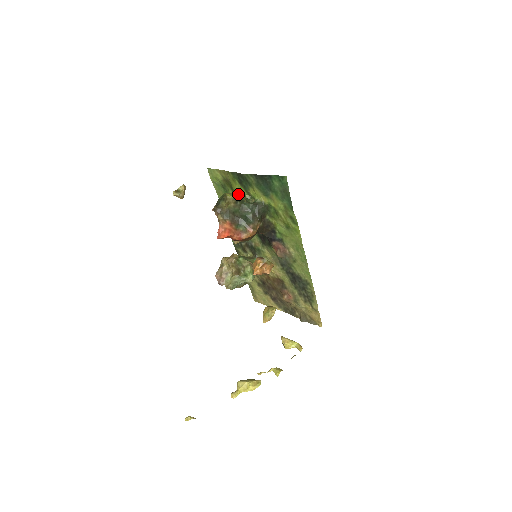
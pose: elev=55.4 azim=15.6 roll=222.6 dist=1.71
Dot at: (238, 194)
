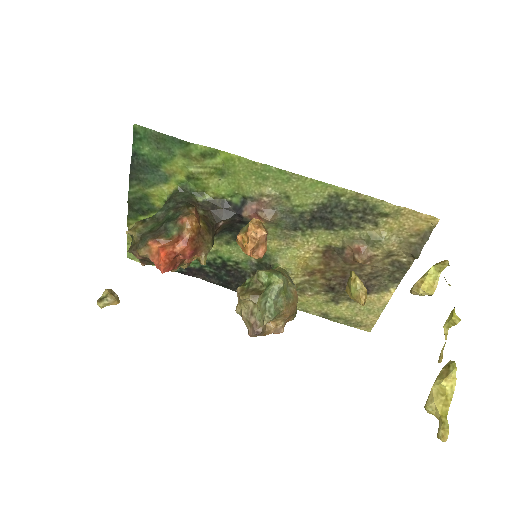
Dot at: occluded
